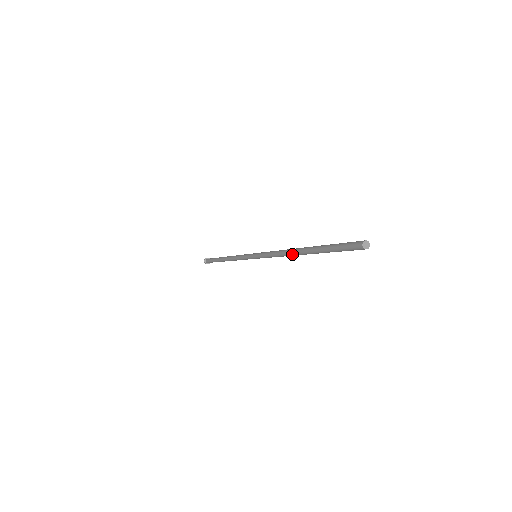
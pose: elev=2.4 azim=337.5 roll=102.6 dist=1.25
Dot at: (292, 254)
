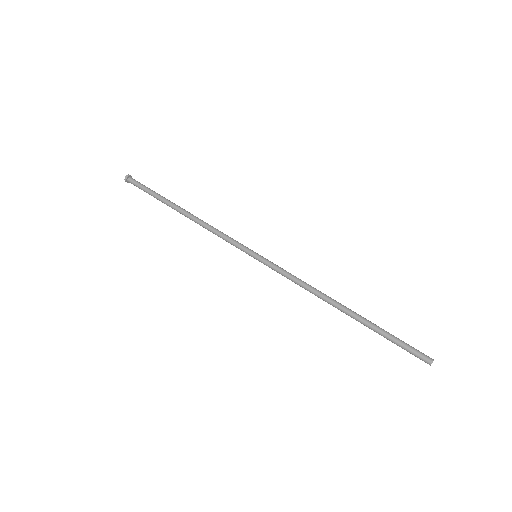
Dot at: (329, 303)
